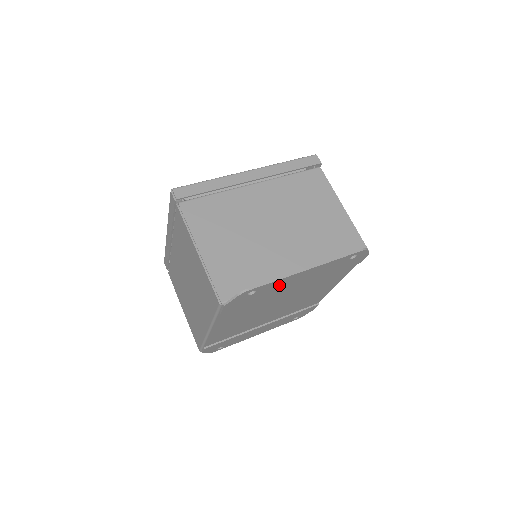
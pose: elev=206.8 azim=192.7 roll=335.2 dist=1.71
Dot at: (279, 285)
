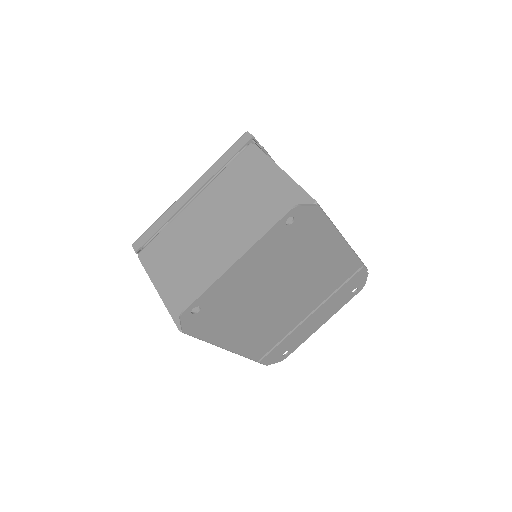
Dot at: (225, 289)
